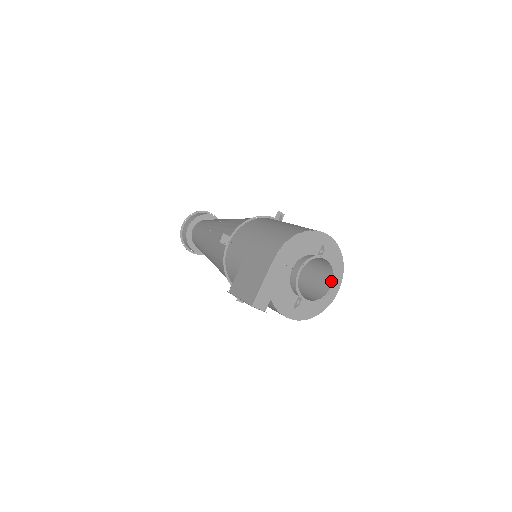
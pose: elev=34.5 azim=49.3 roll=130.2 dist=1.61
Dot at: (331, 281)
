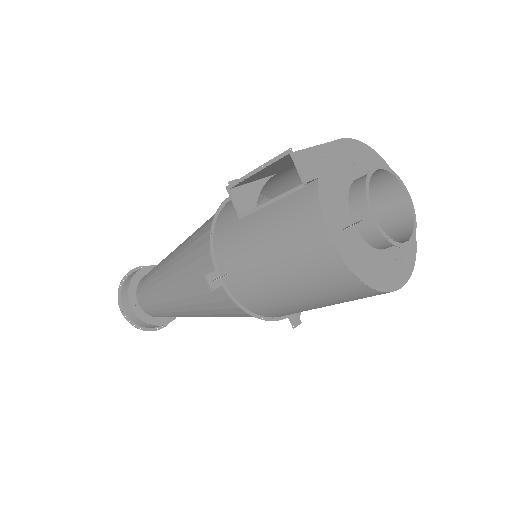
Dot at: (407, 237)
